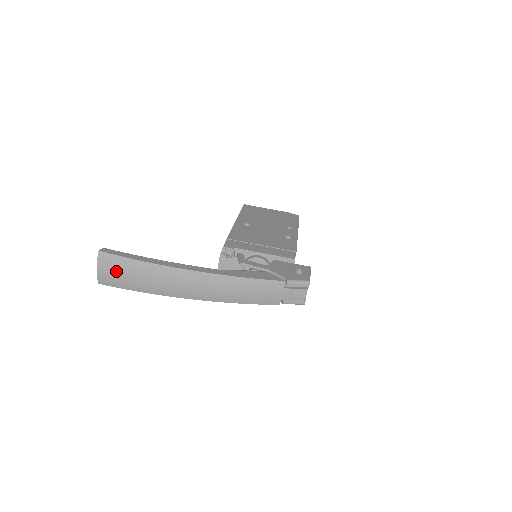
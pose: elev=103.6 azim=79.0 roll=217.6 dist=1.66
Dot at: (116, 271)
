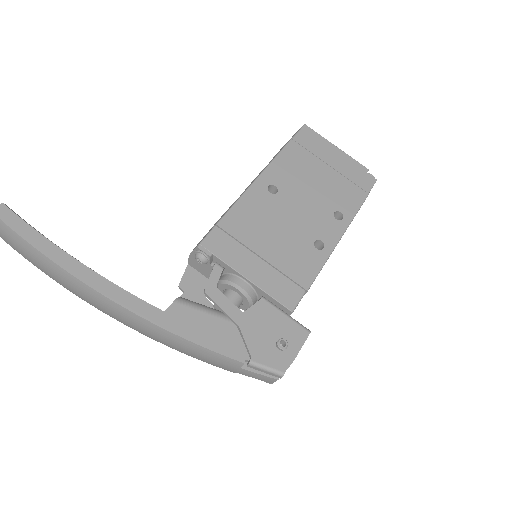
Dot at: (15, 245)
